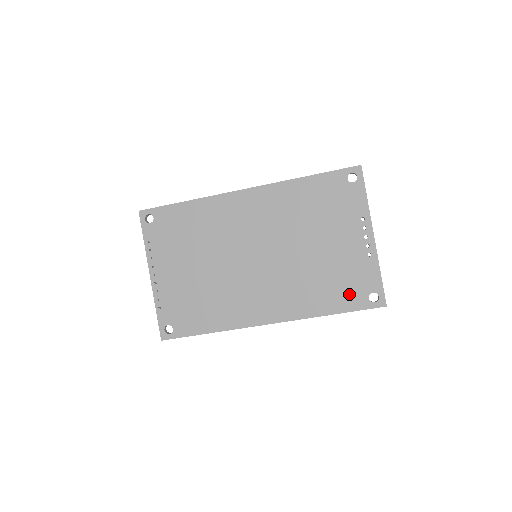
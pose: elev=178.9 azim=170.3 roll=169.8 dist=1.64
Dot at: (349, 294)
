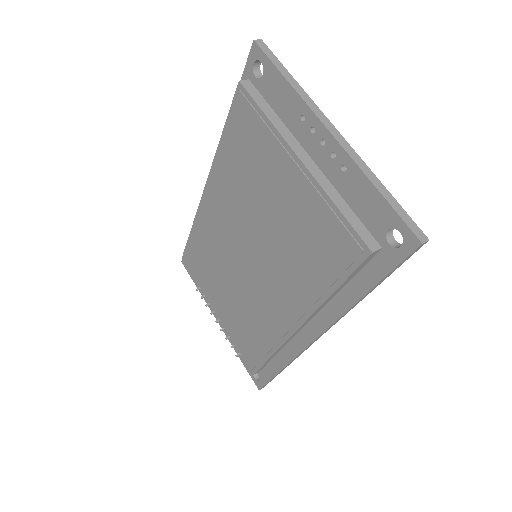
Dot at: (349, 256)
